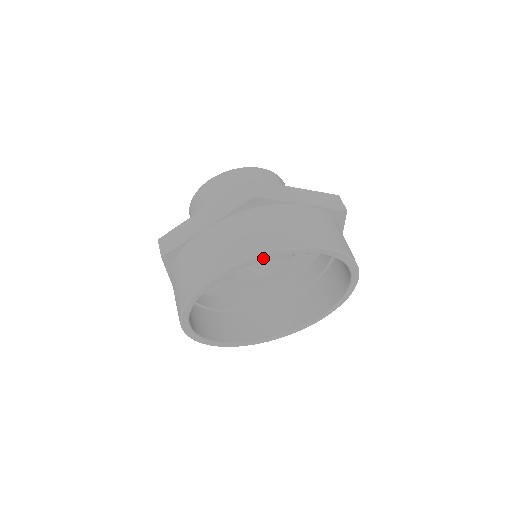
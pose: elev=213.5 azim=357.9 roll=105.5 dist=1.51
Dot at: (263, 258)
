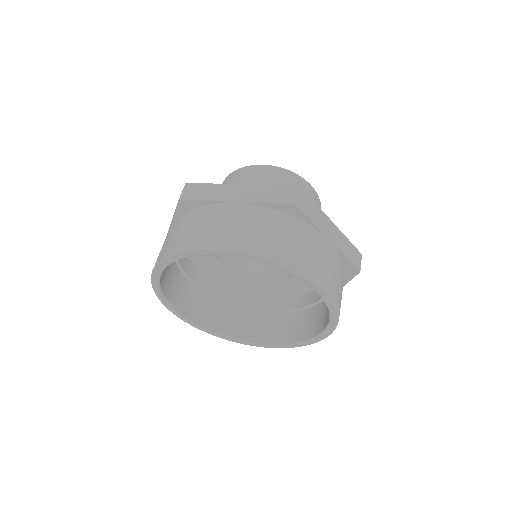
Dot at: (172, 259)
